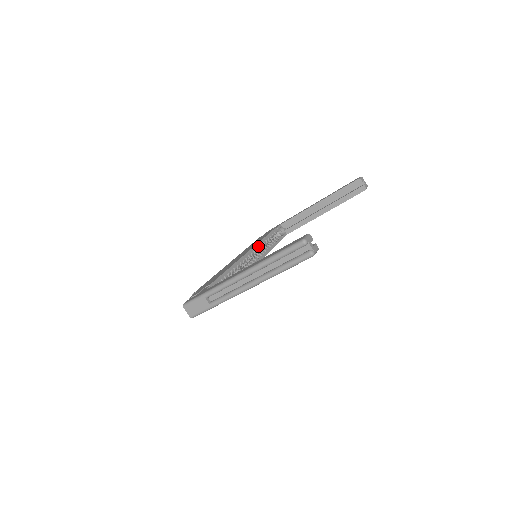
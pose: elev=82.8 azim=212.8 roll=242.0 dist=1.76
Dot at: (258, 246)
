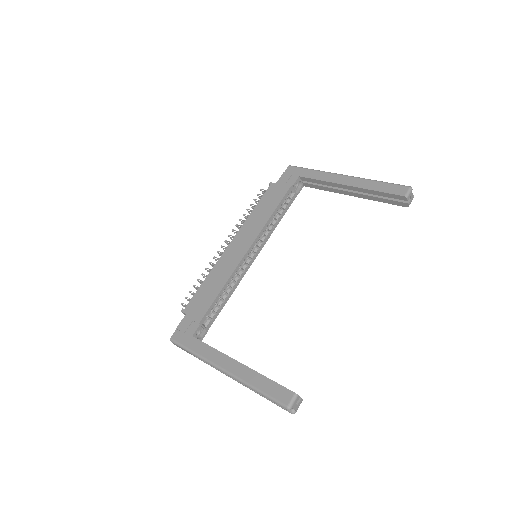
Dot at: (262, 230)
